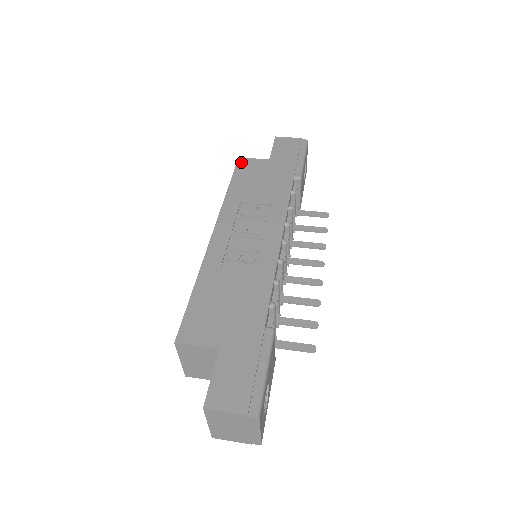
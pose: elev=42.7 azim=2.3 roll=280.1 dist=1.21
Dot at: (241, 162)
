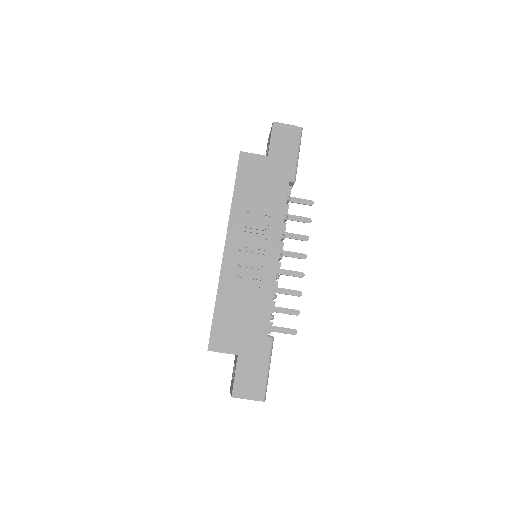
Dot at: (243, 158)
